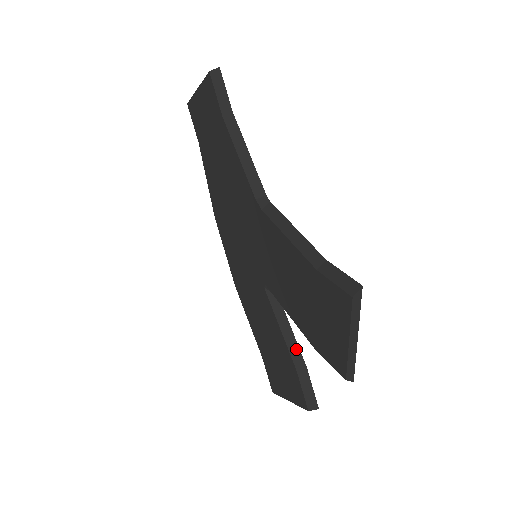
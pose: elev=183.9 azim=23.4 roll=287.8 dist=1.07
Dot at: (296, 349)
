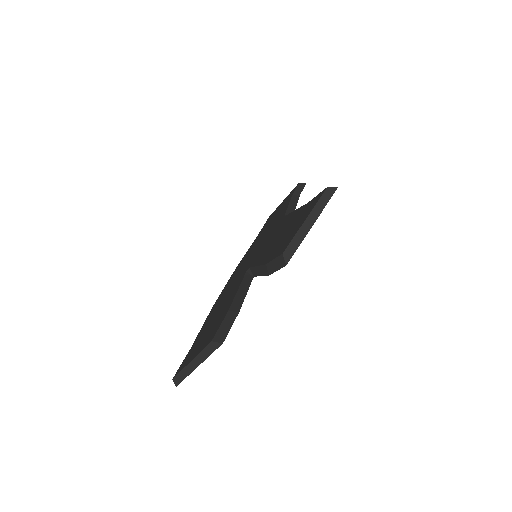
Dot at: (240, 301)
